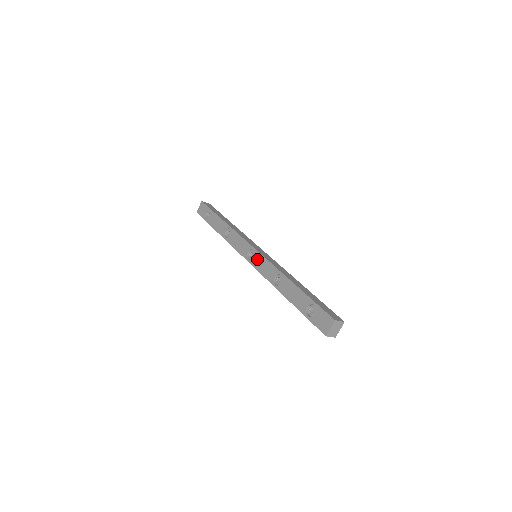
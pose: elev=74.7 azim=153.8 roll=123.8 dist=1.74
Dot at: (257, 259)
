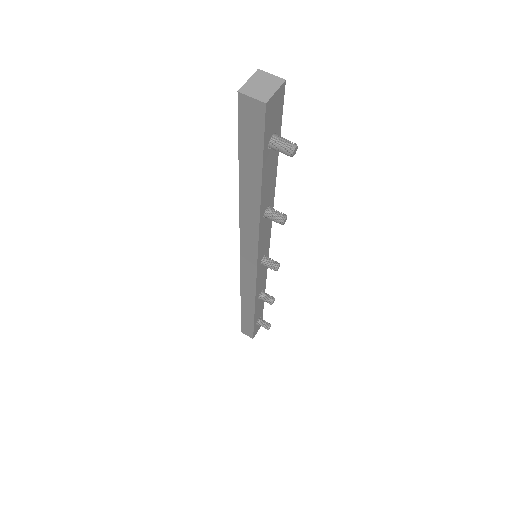
Dot at: occluded
